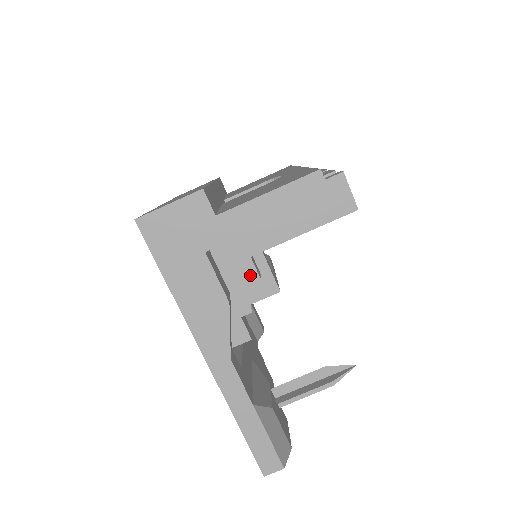
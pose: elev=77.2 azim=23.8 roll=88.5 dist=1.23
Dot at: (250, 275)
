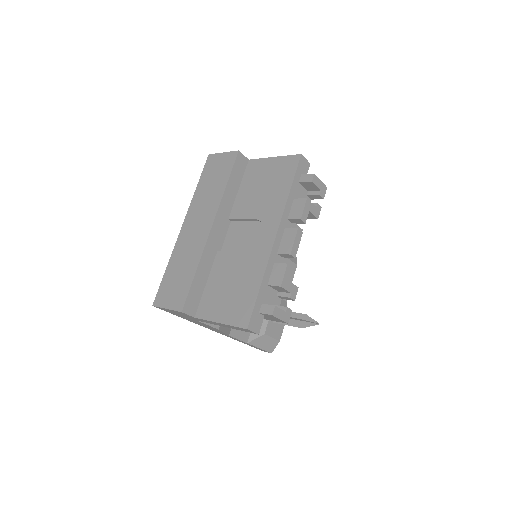
Dot at: occluded
